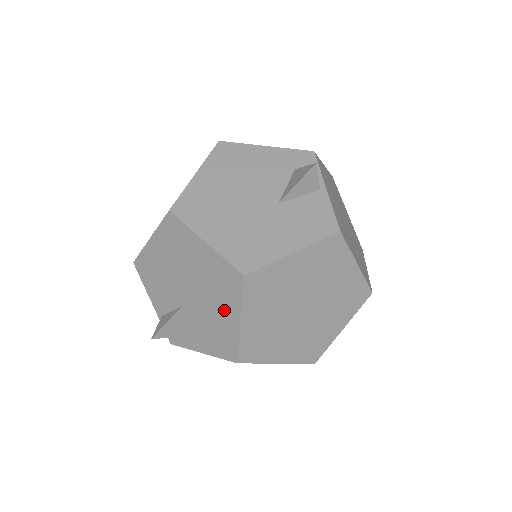
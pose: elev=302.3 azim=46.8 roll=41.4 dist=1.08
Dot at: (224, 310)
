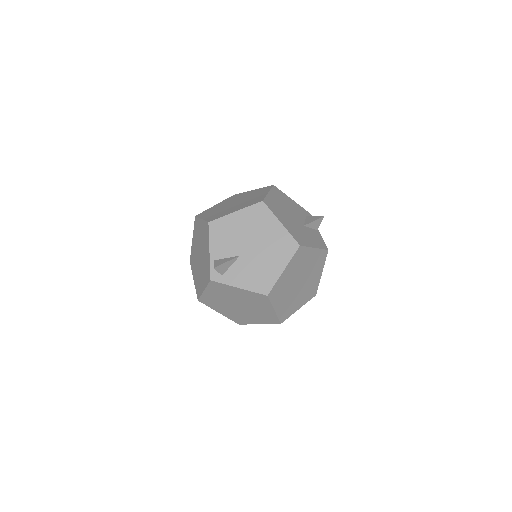
Dot at: (275, 262)
